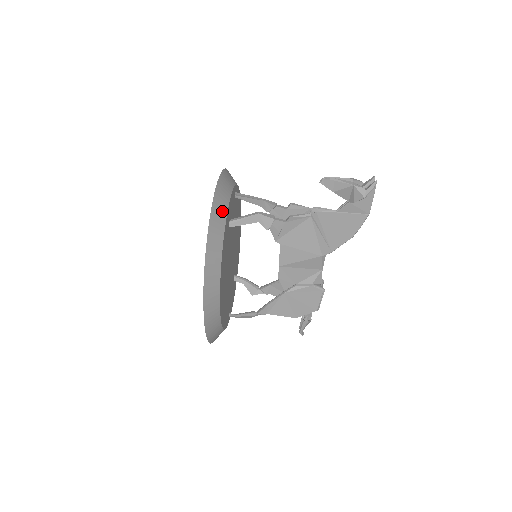
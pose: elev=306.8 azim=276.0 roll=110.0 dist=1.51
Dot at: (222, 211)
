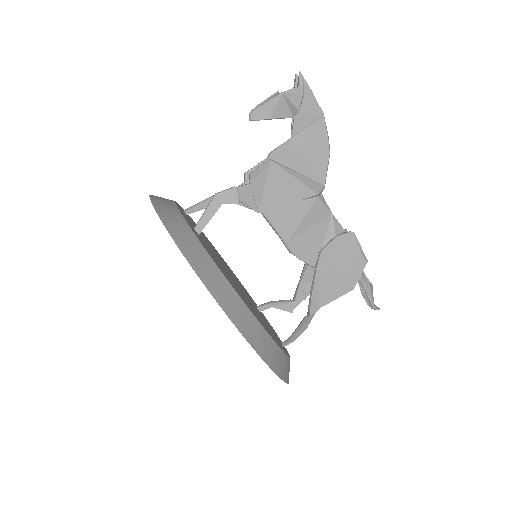
Dot at: (173, 213)
